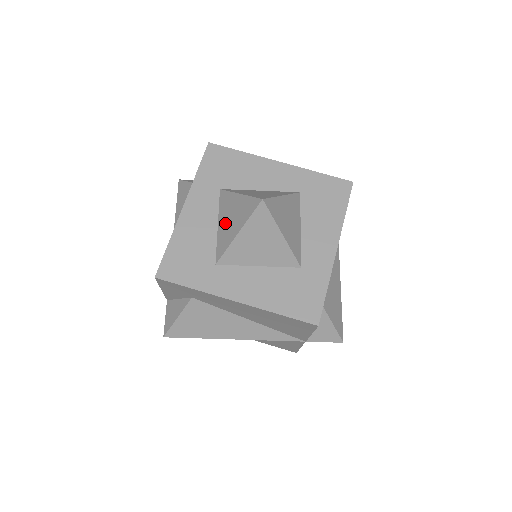
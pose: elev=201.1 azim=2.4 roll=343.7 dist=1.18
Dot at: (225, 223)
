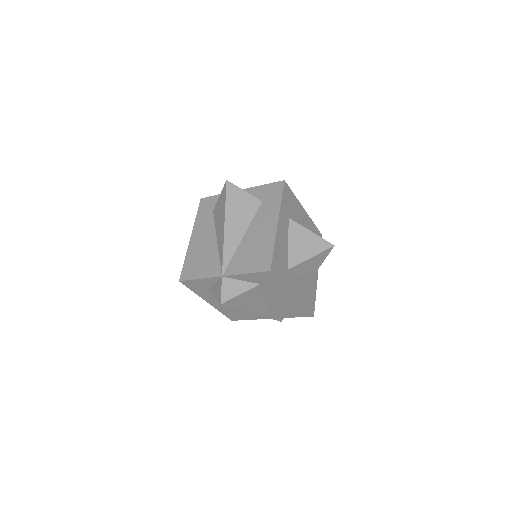
Dot at: (297, 245)
